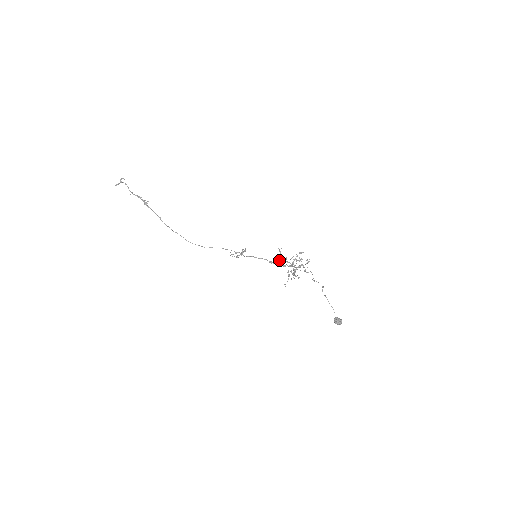
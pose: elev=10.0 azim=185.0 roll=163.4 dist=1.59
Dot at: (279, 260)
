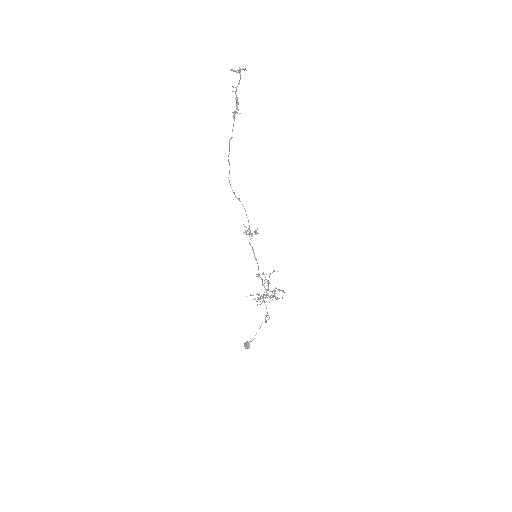
Dot at: (265, 277)
